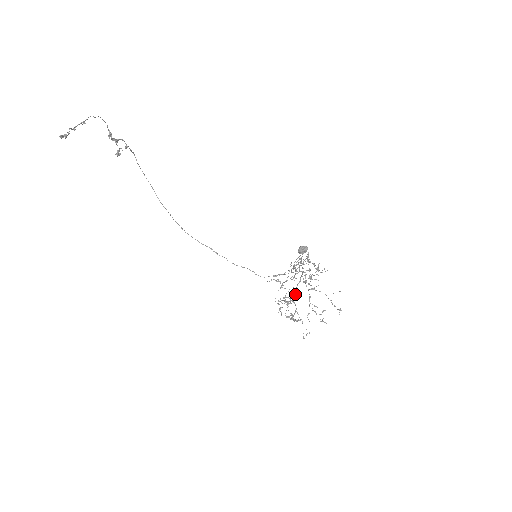
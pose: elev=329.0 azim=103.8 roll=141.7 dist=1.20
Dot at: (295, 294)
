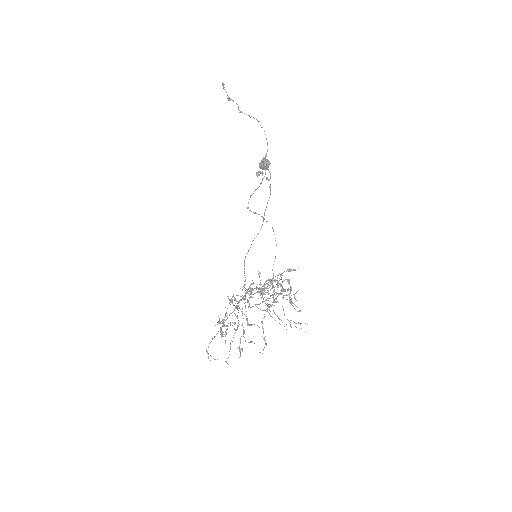
Dot at: (245, 294)
